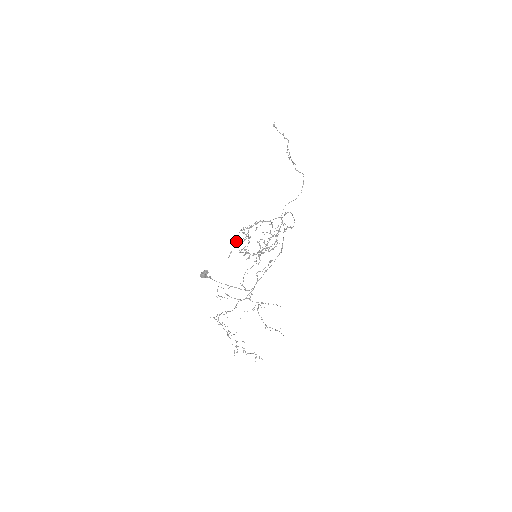
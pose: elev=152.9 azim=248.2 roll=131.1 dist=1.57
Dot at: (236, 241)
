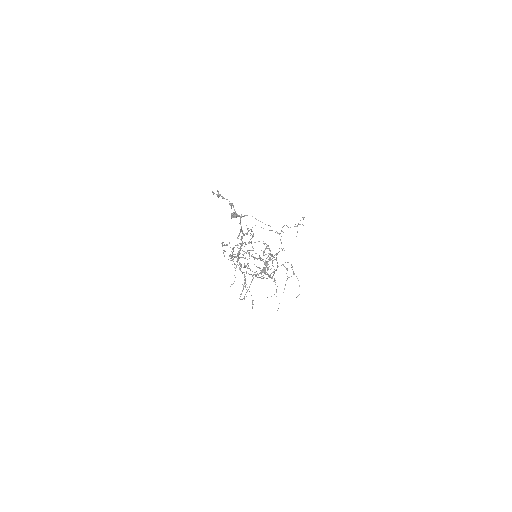
Dot at: occluded
